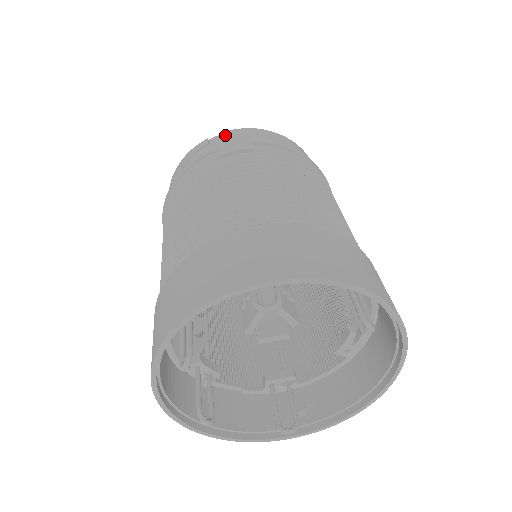
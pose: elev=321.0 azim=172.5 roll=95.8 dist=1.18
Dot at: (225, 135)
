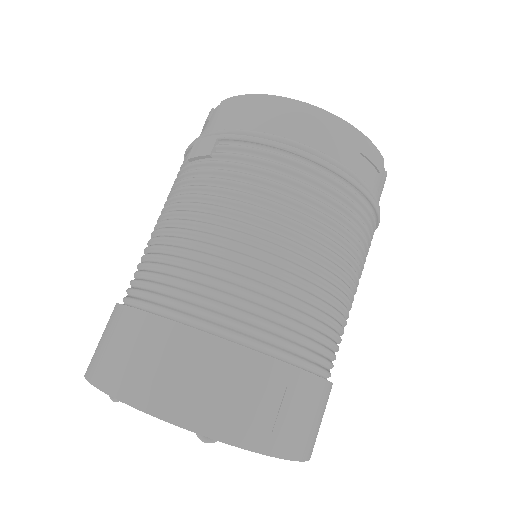
Dot at: (218, 110)
